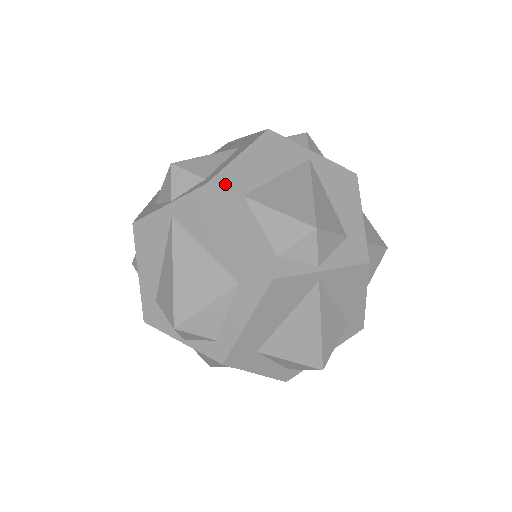
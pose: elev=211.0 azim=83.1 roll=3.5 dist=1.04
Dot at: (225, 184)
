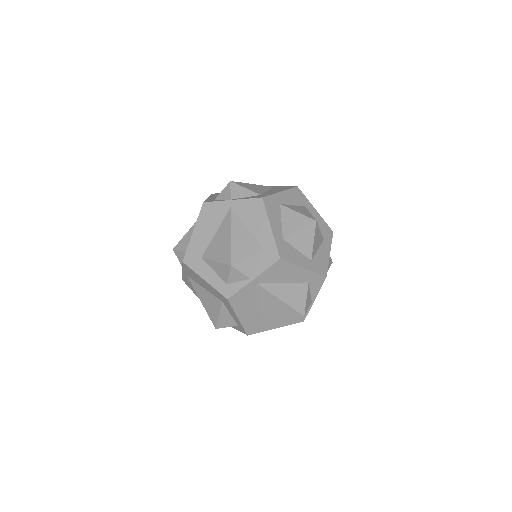
Dot at: occluded
